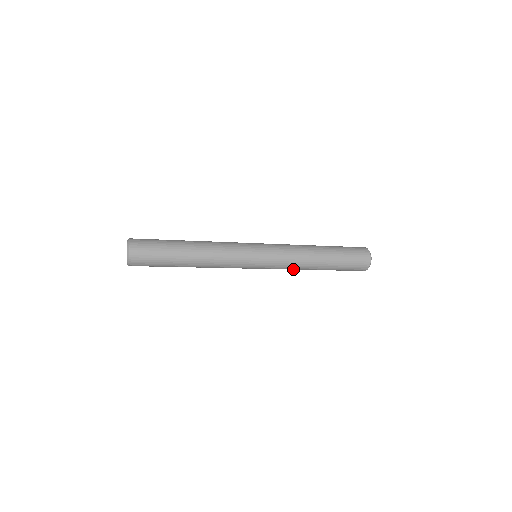
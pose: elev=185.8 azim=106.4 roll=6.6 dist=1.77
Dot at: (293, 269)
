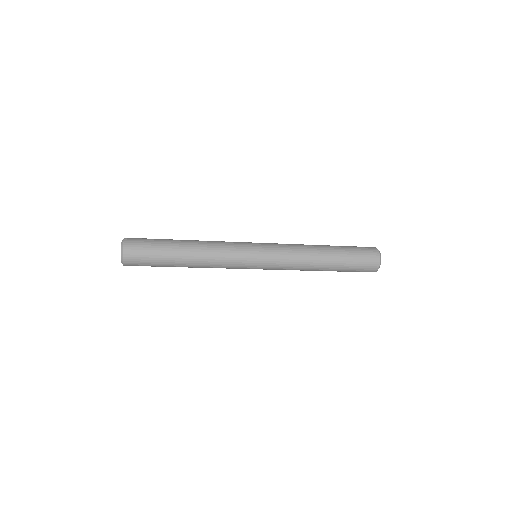
Dot at: (297, 269)
